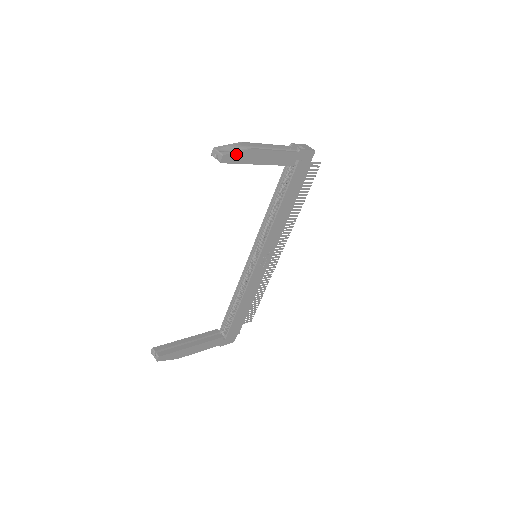
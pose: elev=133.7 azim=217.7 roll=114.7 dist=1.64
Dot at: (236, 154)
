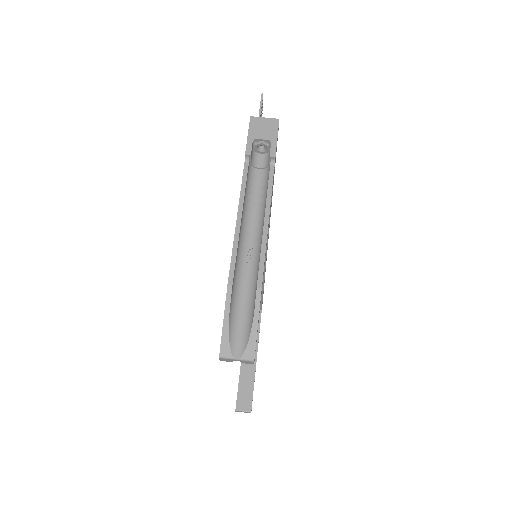
Dot at: (257, 326)
